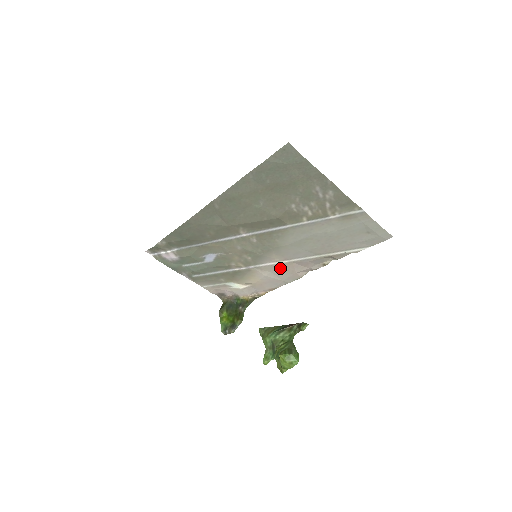
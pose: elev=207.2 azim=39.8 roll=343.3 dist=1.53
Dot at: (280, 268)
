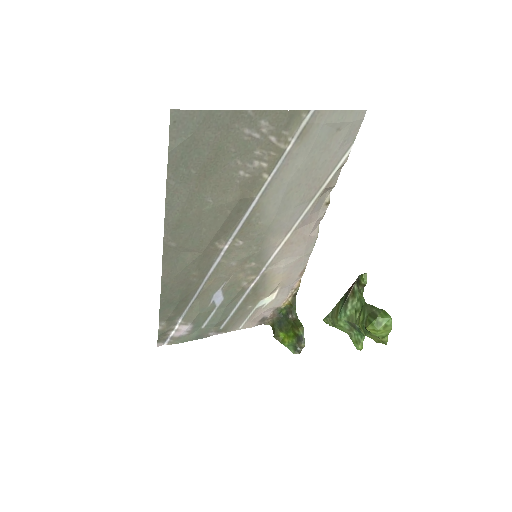
Dot at: (290, 246)
